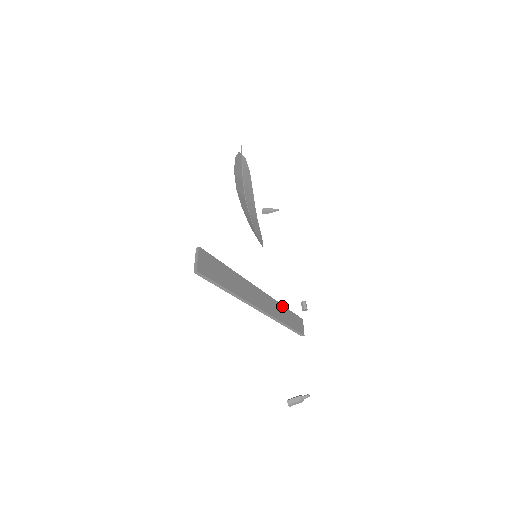
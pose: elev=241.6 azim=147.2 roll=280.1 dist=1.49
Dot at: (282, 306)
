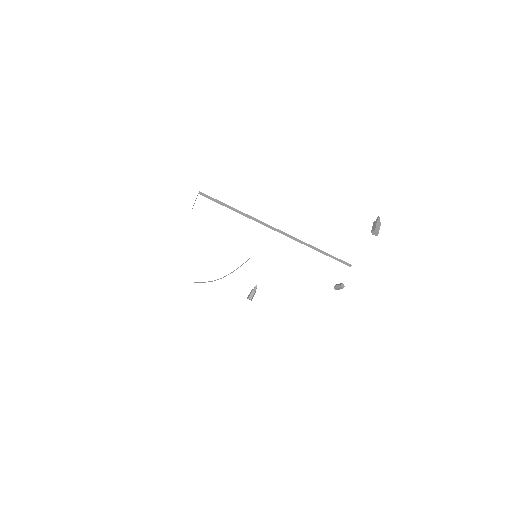
Dot at: occluded
